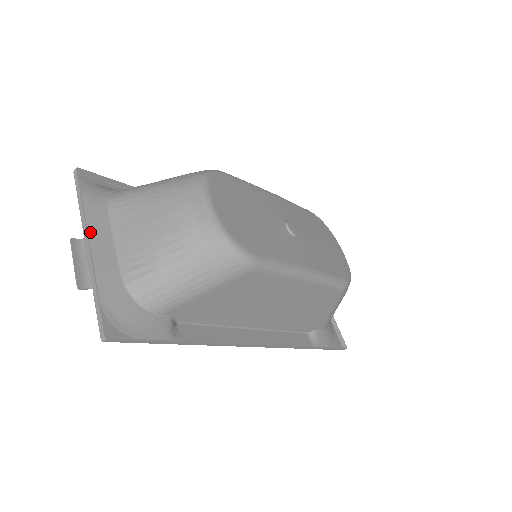
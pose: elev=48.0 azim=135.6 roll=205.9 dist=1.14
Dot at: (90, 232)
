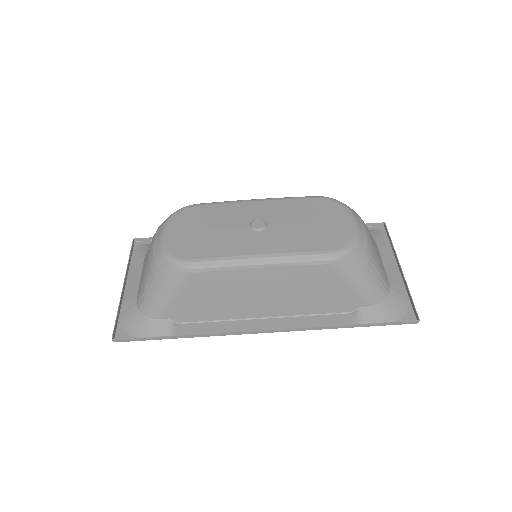
Dot at: (130, 277)
